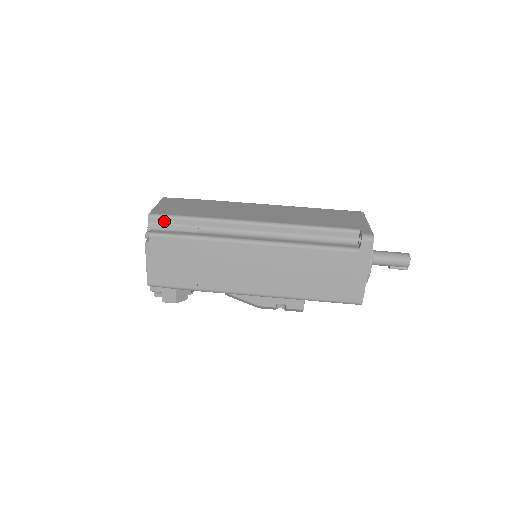
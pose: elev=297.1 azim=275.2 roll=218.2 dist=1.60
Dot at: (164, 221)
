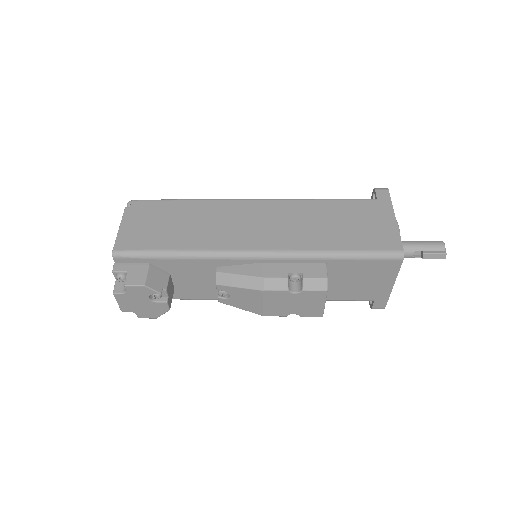
Dot at: occluded
